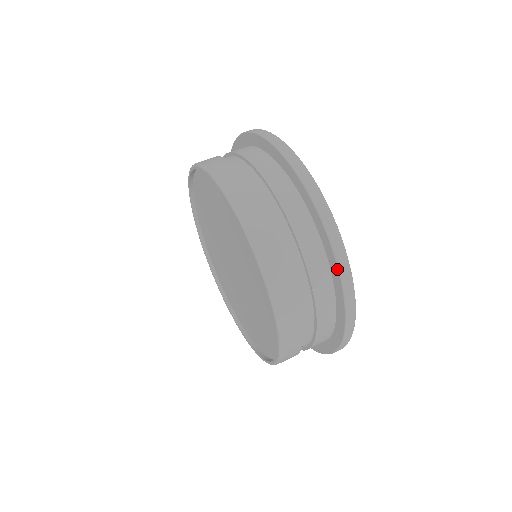
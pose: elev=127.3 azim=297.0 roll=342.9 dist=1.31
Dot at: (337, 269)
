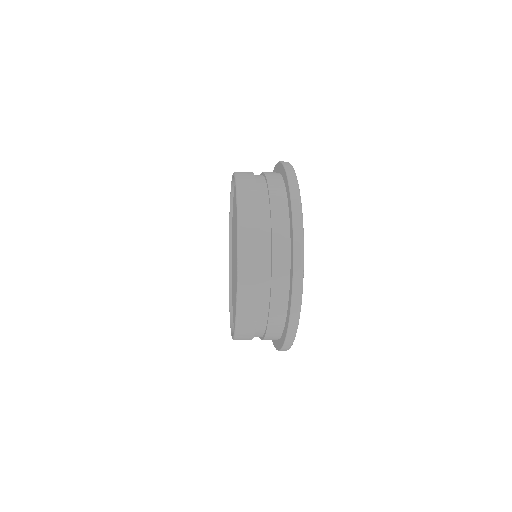
Dot at: (292, 237)
